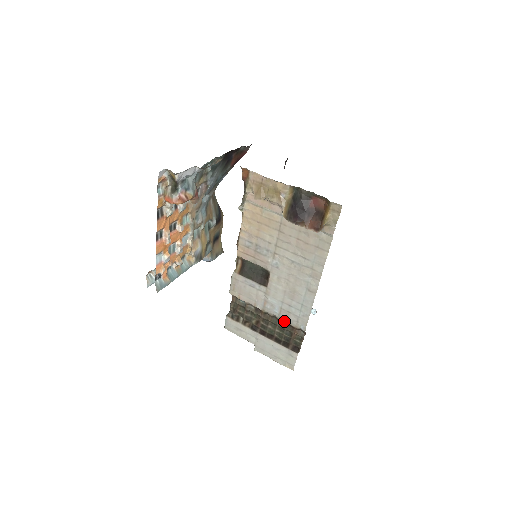
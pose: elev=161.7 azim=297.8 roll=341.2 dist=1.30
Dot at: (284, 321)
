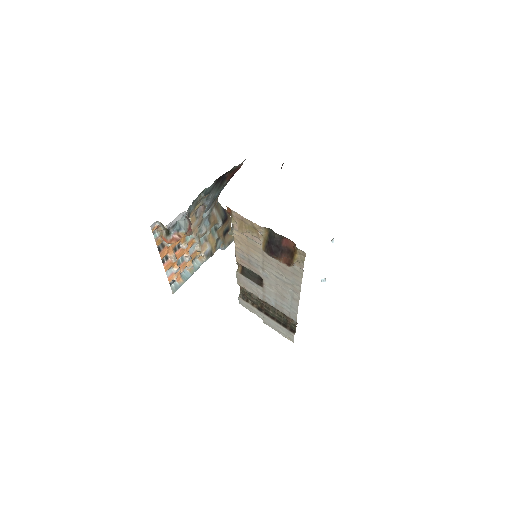
Dot at: (280, 311)
